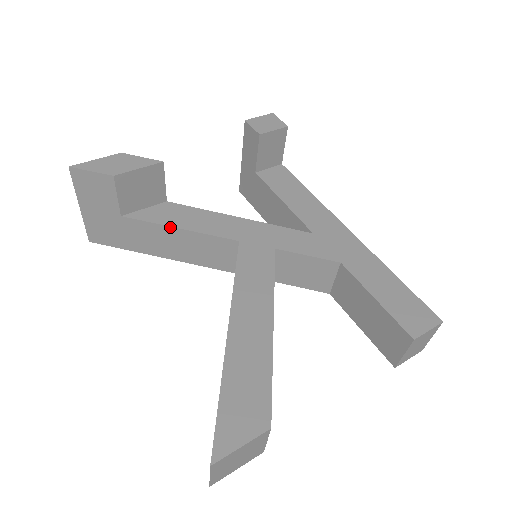
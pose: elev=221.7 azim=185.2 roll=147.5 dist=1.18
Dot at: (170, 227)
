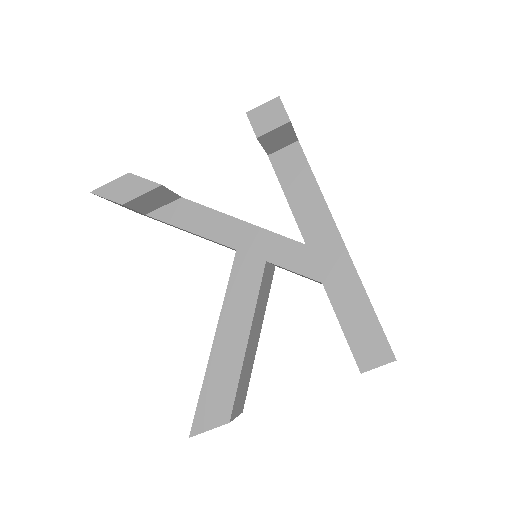
Dot at: occluded
